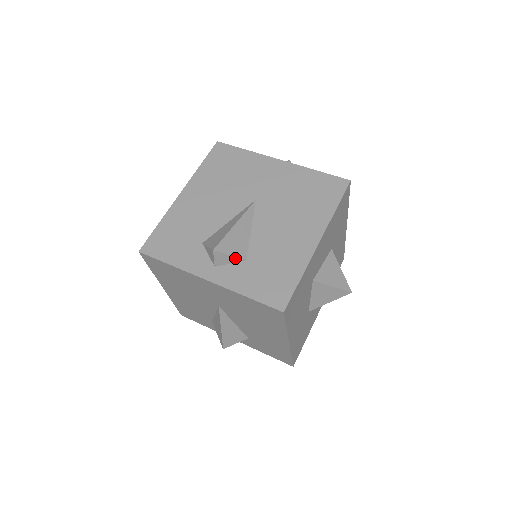
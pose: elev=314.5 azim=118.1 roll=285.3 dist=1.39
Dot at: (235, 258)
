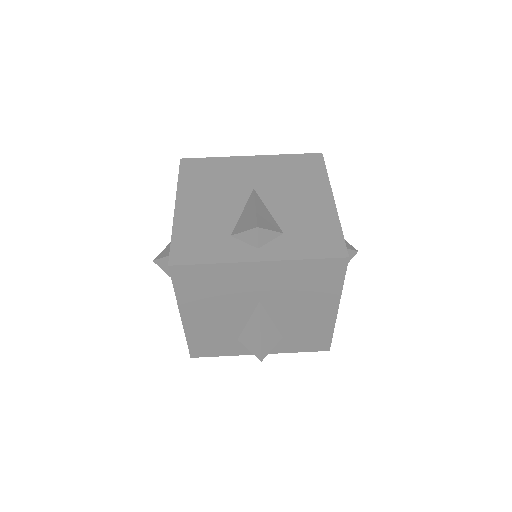
Dot at: (275, 344)
